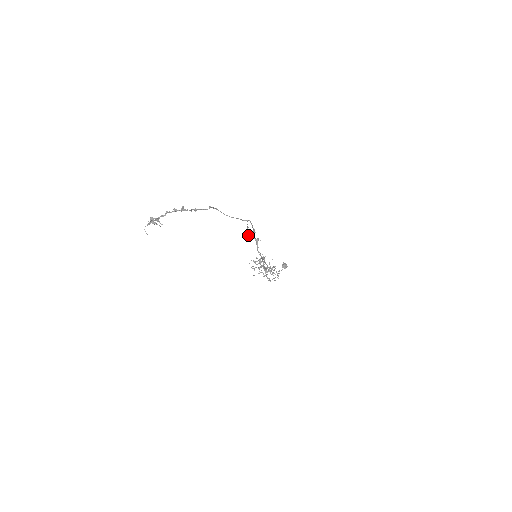
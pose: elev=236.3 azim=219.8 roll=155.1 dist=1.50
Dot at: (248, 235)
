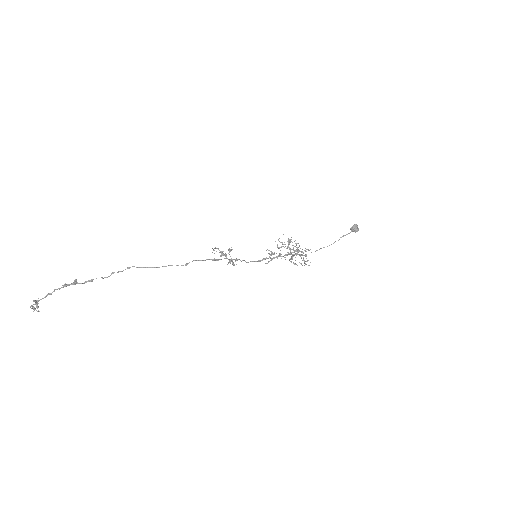
Dot at: occluded
